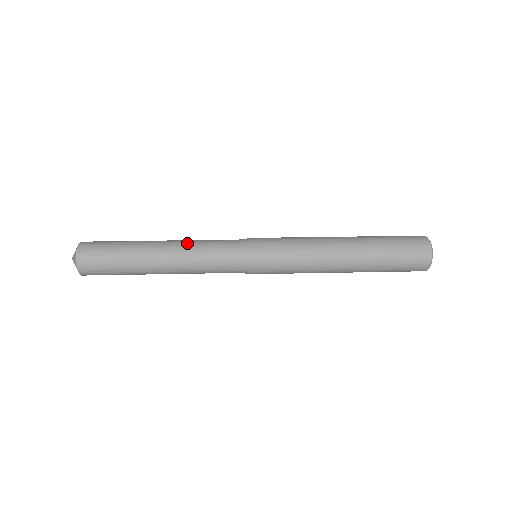
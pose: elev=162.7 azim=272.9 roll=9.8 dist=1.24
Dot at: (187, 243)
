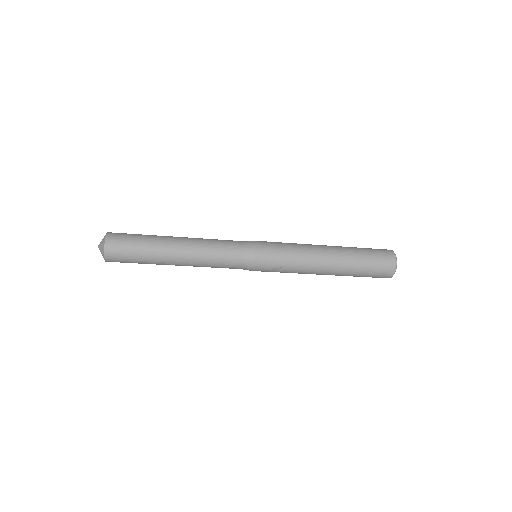
Dot at: occluded
